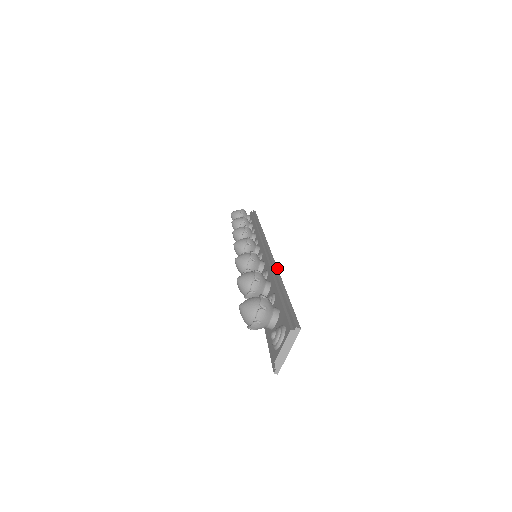
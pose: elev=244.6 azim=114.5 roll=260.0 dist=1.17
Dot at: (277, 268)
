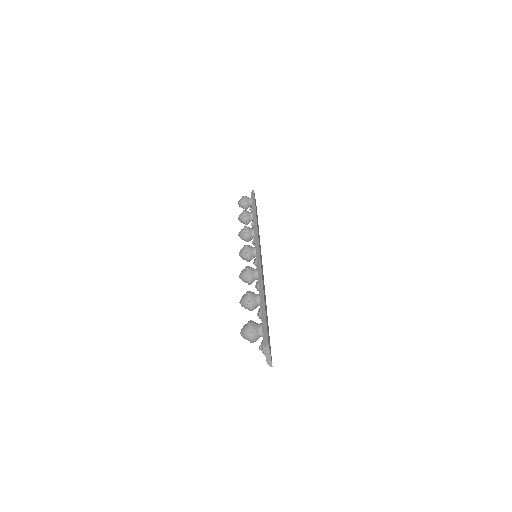
Dot at: (262, 279)
